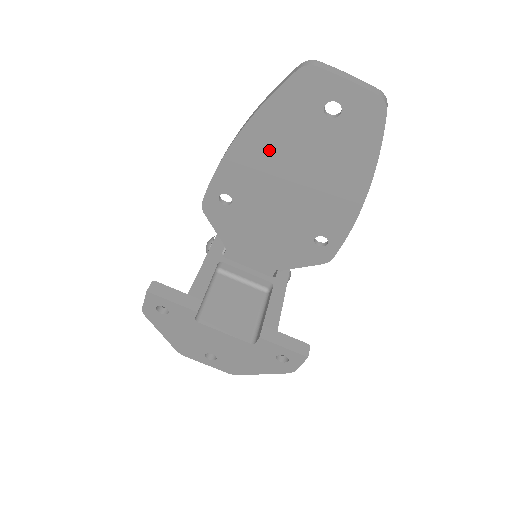
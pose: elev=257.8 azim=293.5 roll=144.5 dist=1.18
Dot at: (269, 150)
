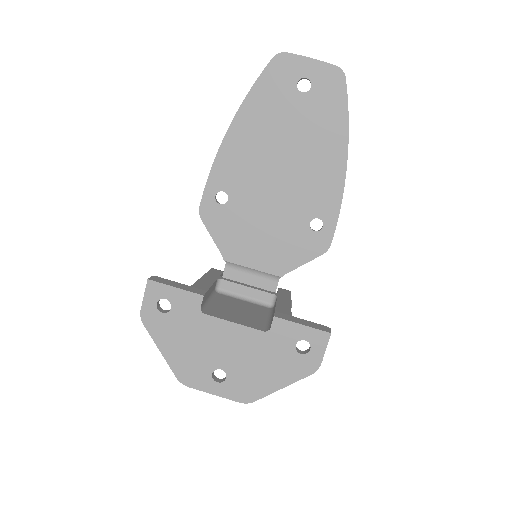
Dot at: (257, 134)
